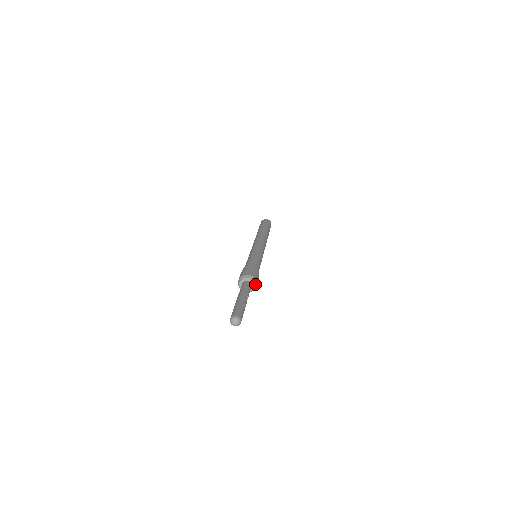
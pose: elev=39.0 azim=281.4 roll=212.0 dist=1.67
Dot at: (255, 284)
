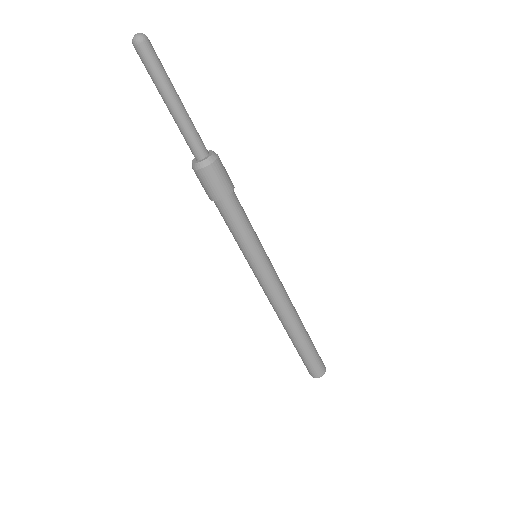
Dot at: (214, 153)
